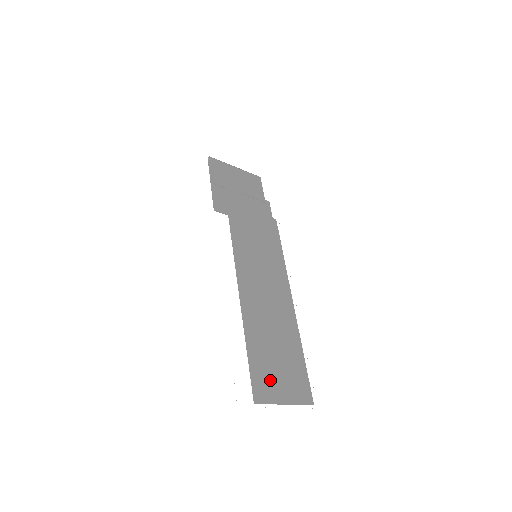
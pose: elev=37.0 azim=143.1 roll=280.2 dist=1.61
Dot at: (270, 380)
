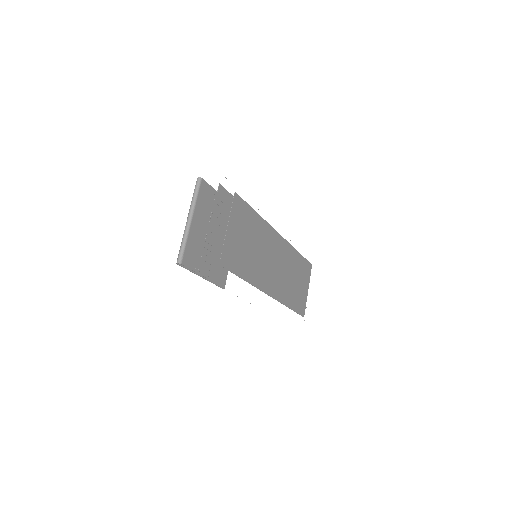
Dot at: (301, 297)
